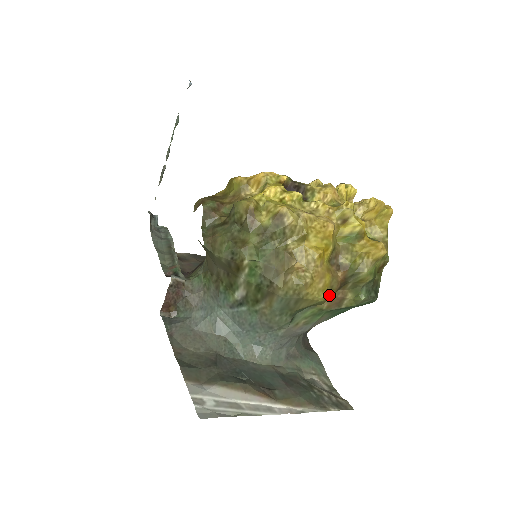
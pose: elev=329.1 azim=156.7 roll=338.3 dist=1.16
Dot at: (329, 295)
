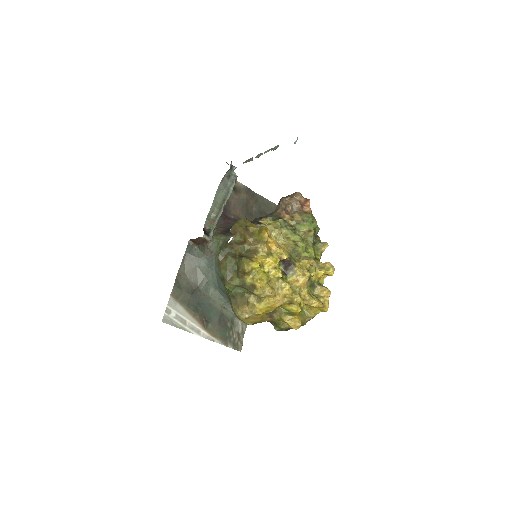
Dot at: (255, 323)
